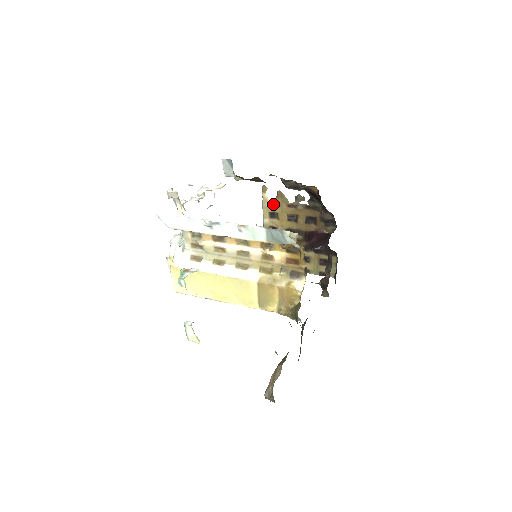
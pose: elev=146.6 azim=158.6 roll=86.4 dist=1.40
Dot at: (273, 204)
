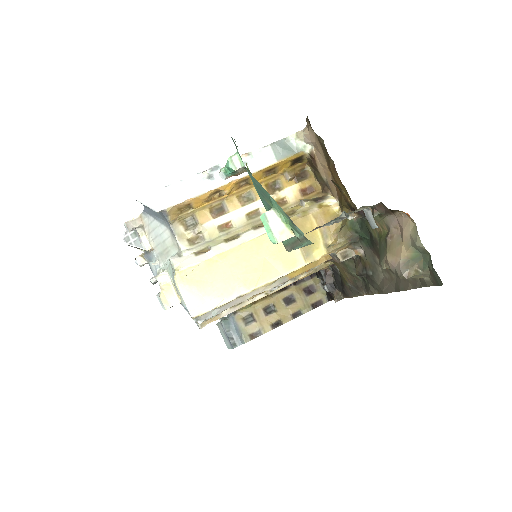
Dot at: occluded
